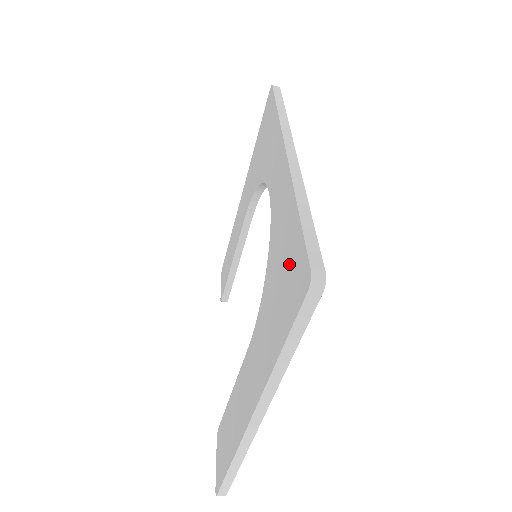
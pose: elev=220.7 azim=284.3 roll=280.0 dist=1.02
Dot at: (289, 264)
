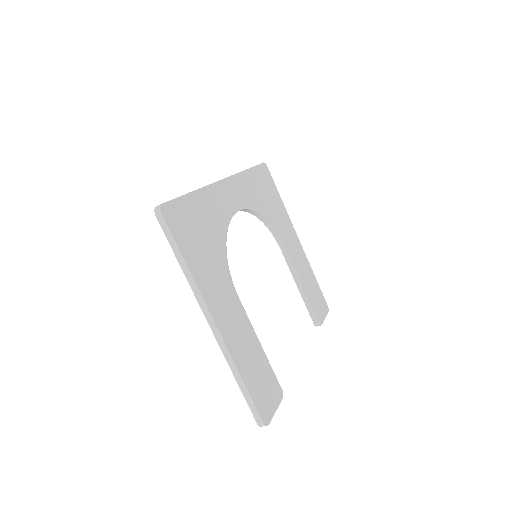
Dot at: occluded
